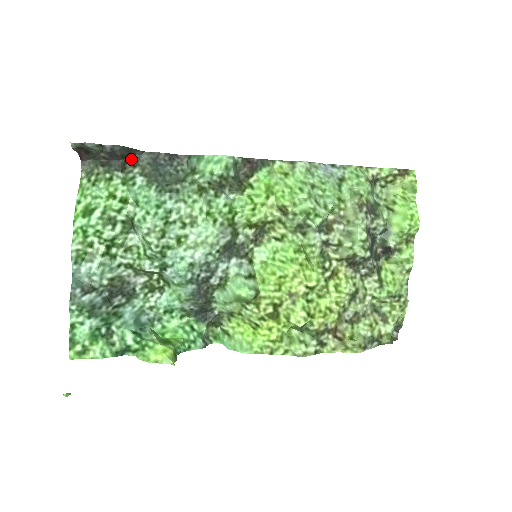
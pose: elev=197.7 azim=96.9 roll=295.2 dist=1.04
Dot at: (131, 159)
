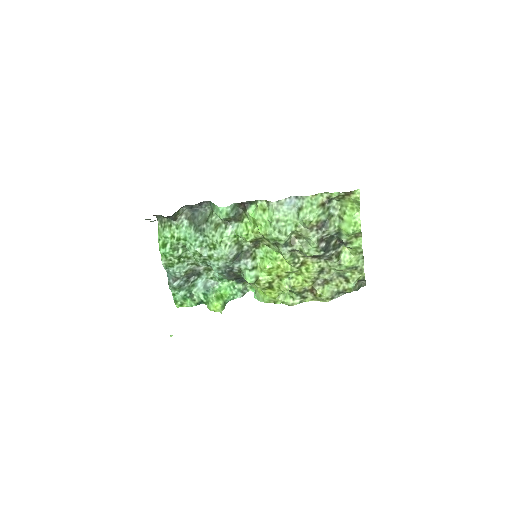
Dot at: (178, 212)
